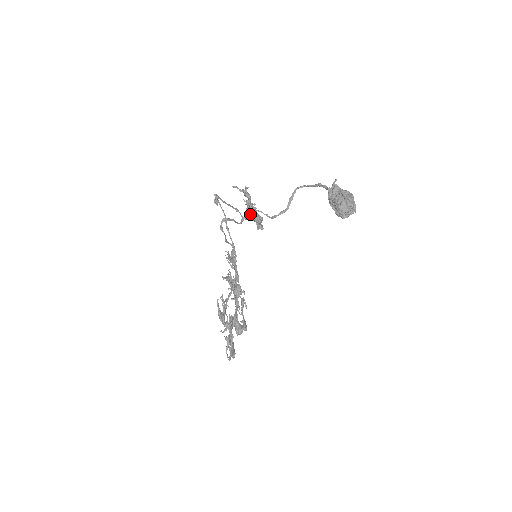
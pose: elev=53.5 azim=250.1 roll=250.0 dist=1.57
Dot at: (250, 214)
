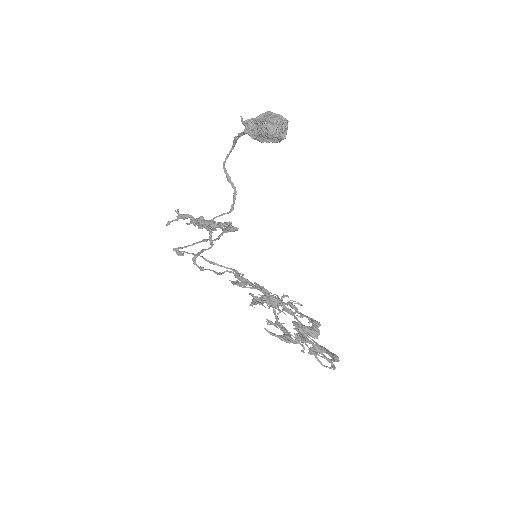
Dot at: (209, 229)
